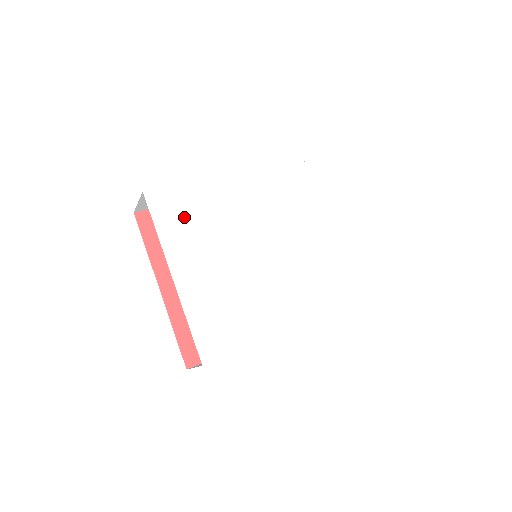
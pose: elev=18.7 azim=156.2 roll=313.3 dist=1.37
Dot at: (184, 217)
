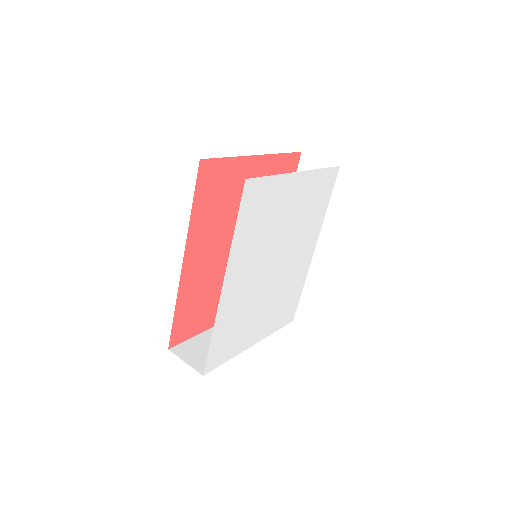
Dot at: (230, 340)
